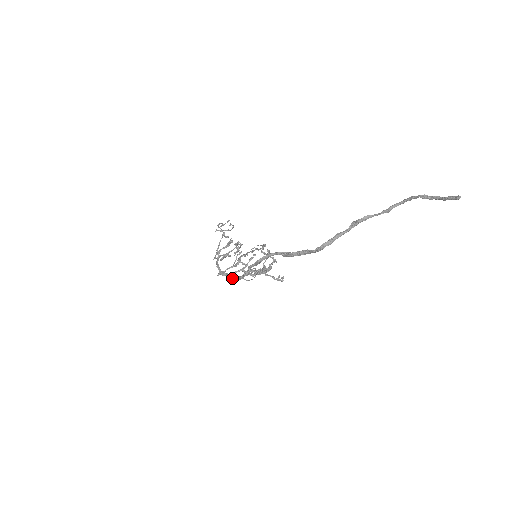
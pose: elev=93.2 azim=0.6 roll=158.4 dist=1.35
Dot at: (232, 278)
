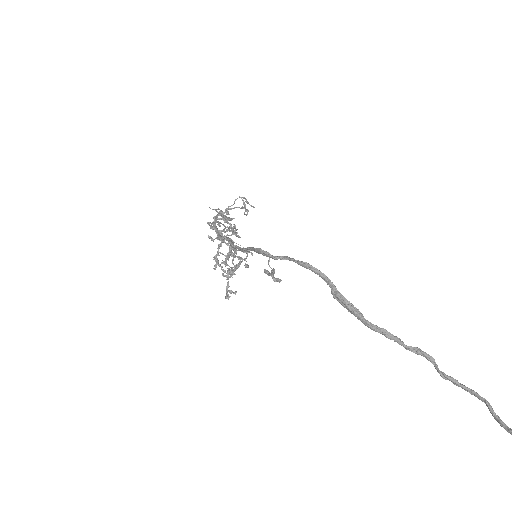
Dot at: (231, 241)
